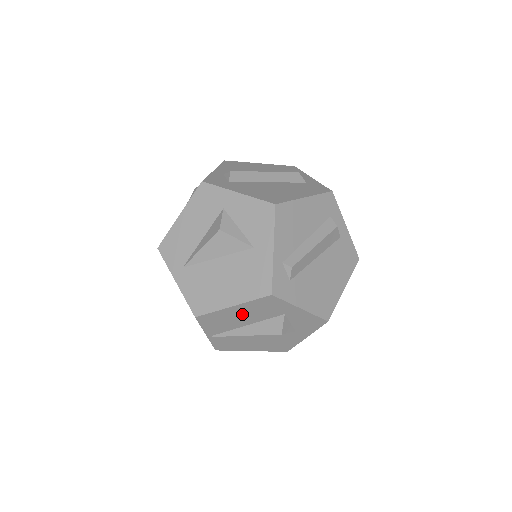
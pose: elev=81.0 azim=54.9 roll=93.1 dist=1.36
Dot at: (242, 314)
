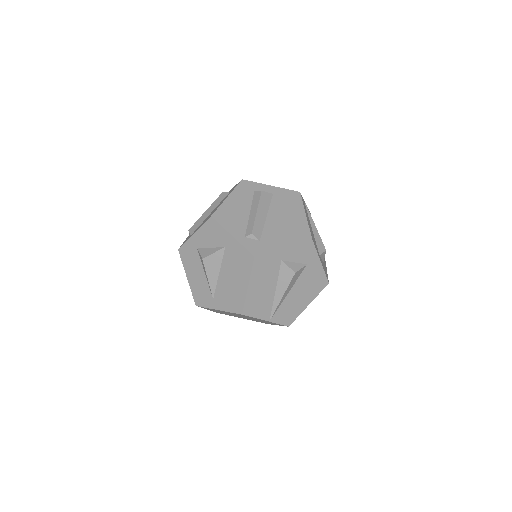
Dot at: (261, 286)
